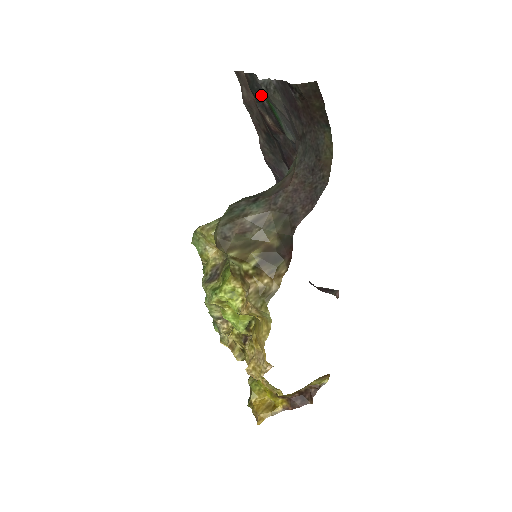
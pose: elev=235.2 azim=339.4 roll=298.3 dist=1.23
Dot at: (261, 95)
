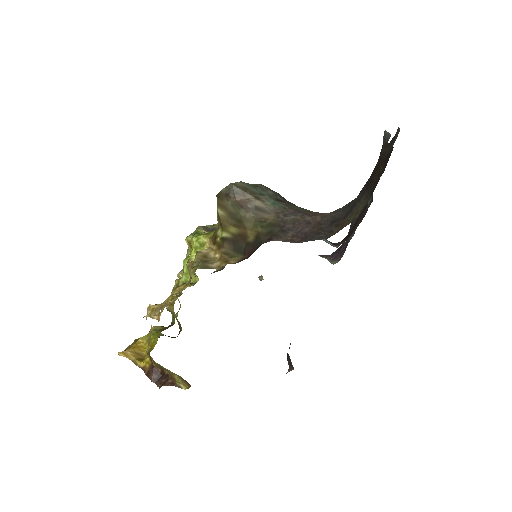
Dot at: occluded
